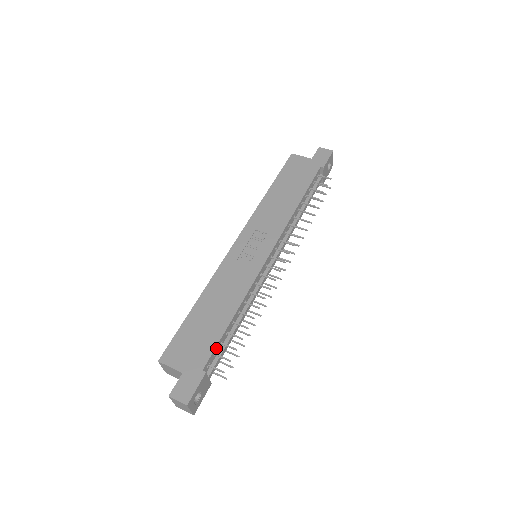
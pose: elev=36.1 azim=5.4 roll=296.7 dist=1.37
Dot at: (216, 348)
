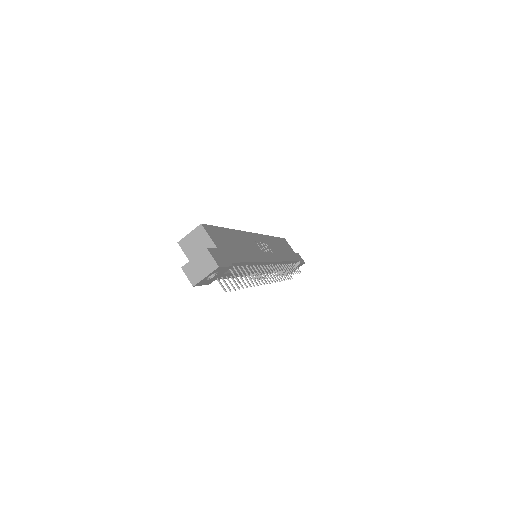
Dot at: (238, 264)
